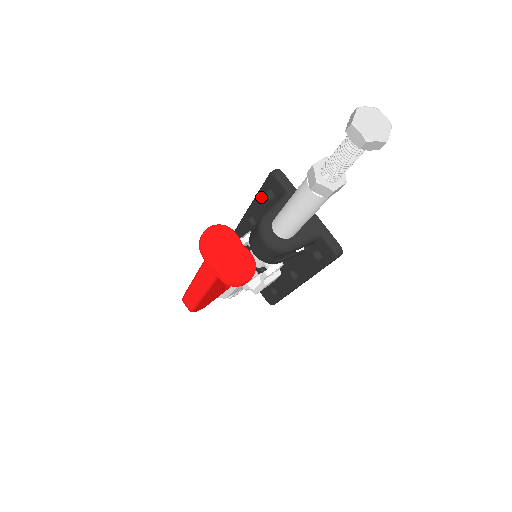
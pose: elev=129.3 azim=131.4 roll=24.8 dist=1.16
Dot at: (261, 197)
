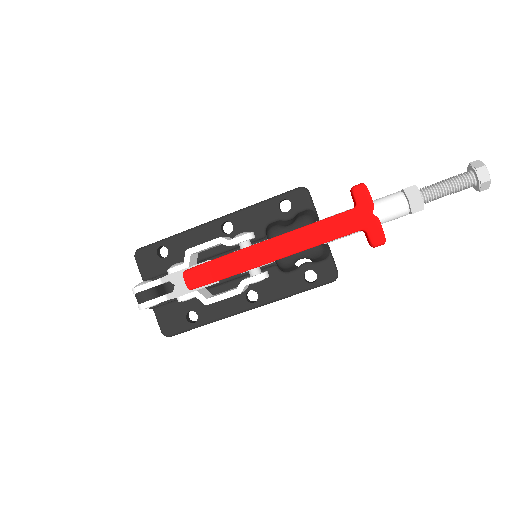
Dot at: (267, 206)
